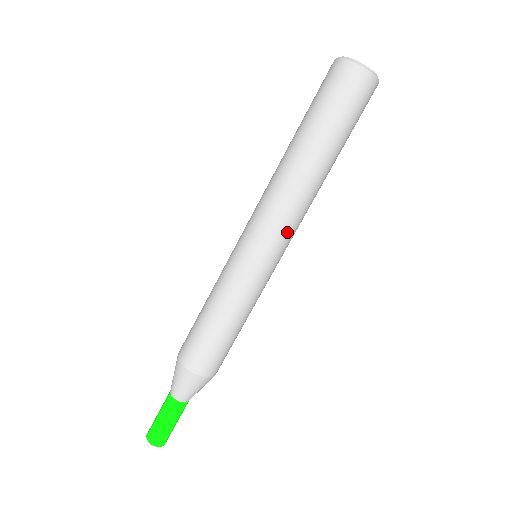
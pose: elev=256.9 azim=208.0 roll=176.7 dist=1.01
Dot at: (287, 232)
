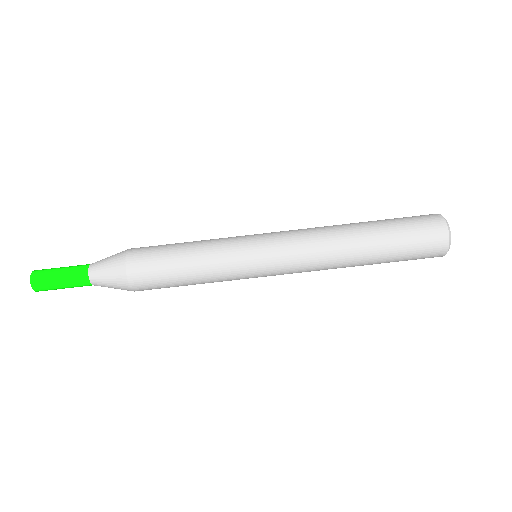
Dot at: occluded
